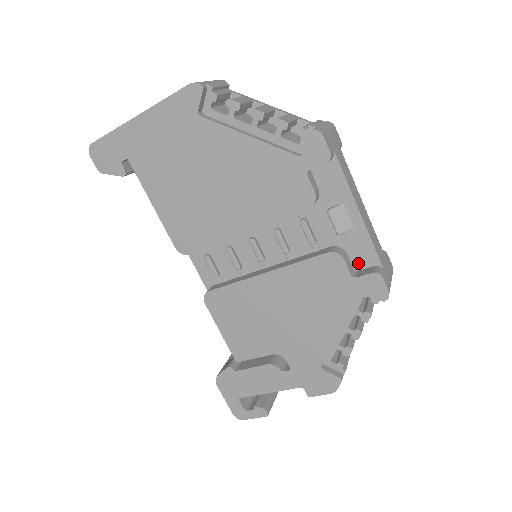
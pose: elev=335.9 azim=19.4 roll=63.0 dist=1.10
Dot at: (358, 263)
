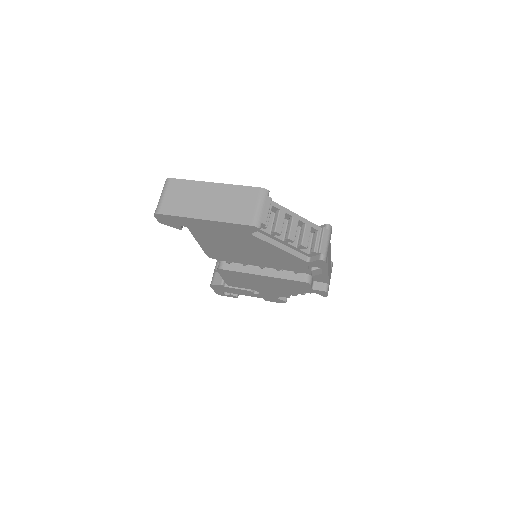
Dot at: (317, 280)
